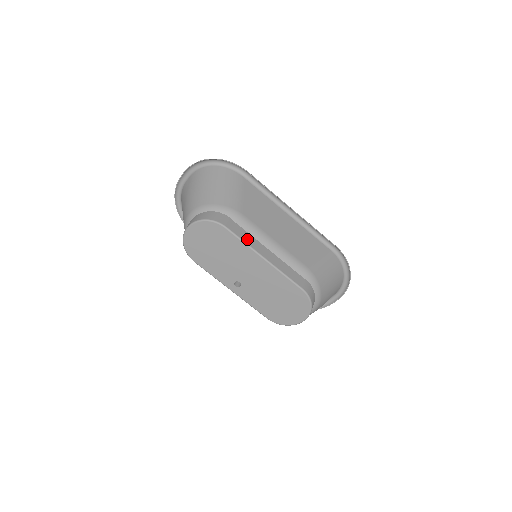
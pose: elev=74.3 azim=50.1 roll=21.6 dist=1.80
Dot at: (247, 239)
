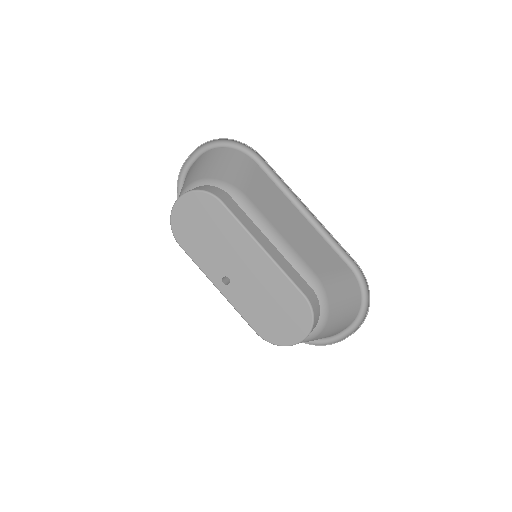
Dot at: (245, 222)
